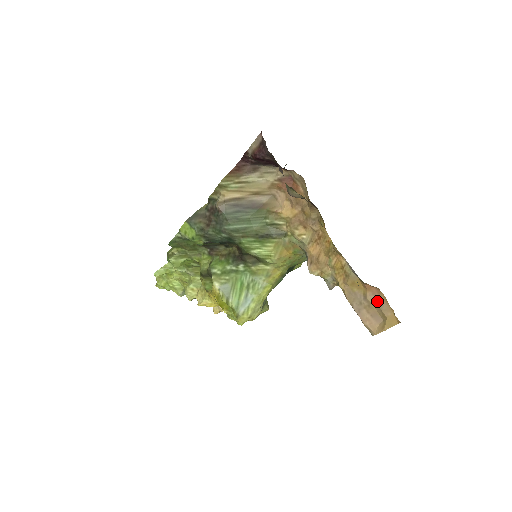
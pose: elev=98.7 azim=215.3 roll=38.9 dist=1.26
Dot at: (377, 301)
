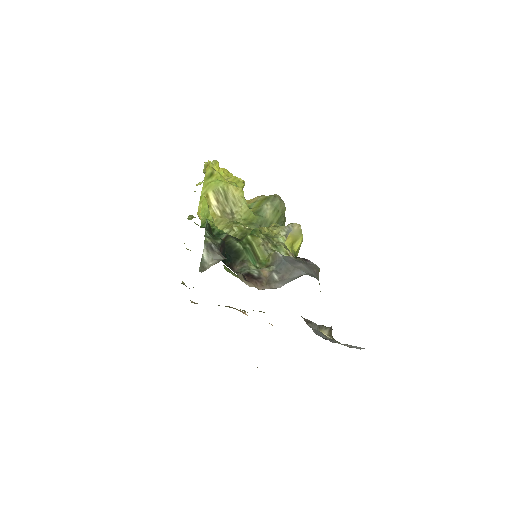
Dot at: occluded
